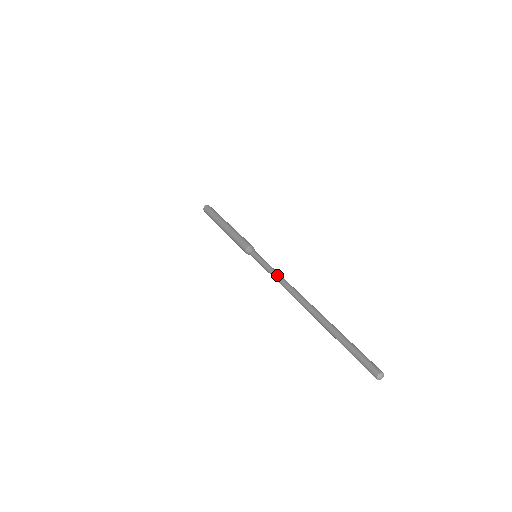
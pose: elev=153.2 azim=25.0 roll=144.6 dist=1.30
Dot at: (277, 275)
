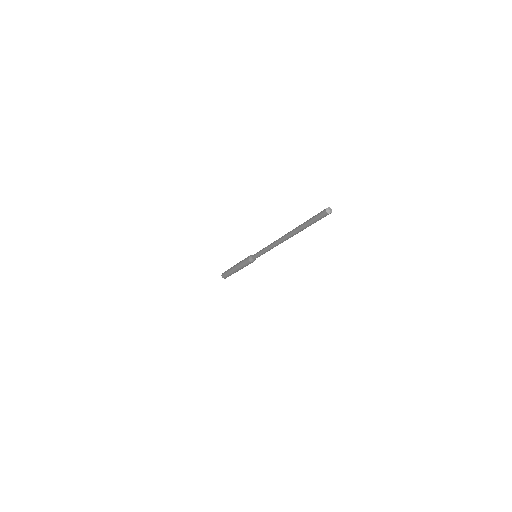
Dot at: (267, 246)
